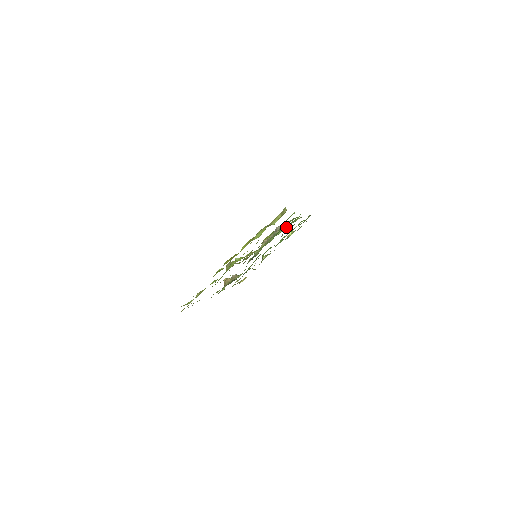
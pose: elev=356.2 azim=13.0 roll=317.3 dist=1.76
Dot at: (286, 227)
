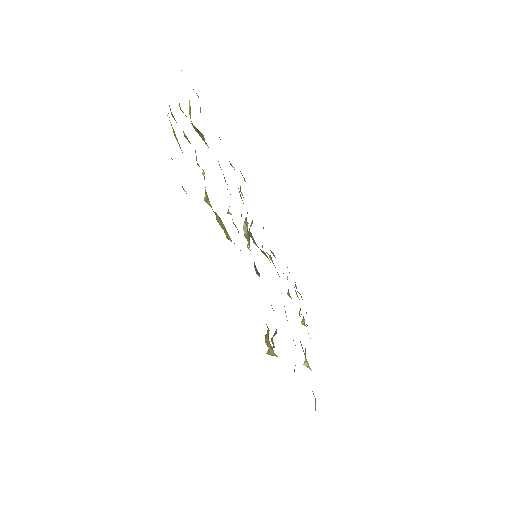
Dot at: occluded
